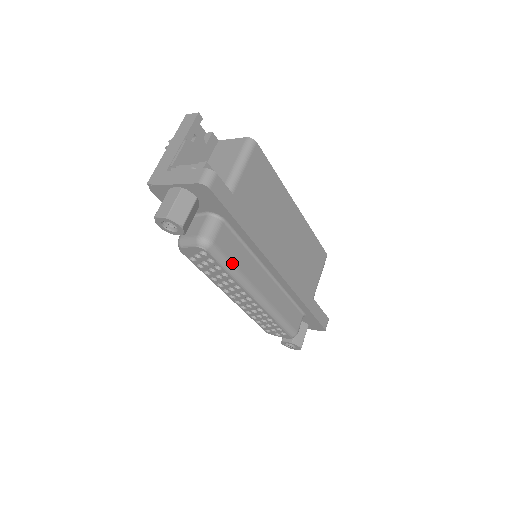
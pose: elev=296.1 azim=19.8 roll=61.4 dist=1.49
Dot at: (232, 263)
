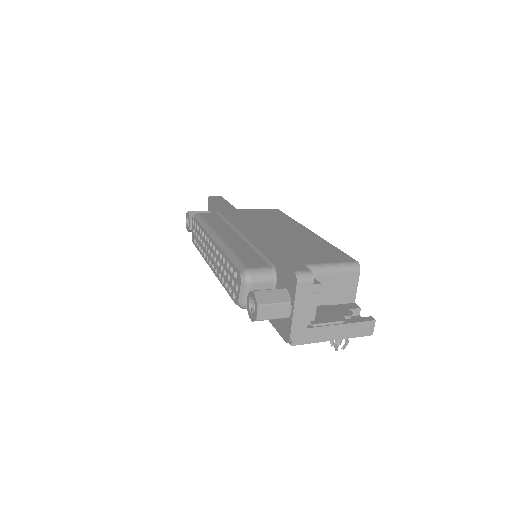
Dot at: (206, 221)
